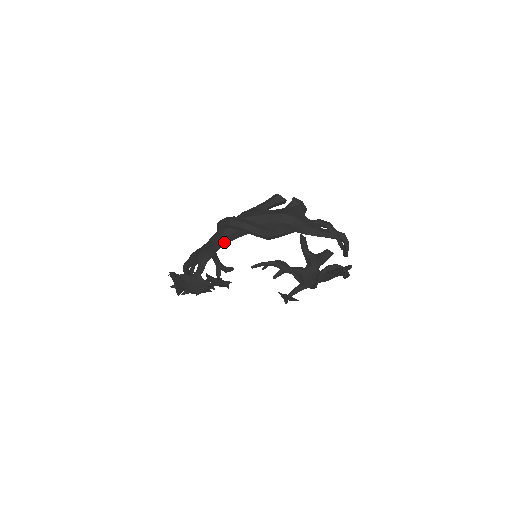
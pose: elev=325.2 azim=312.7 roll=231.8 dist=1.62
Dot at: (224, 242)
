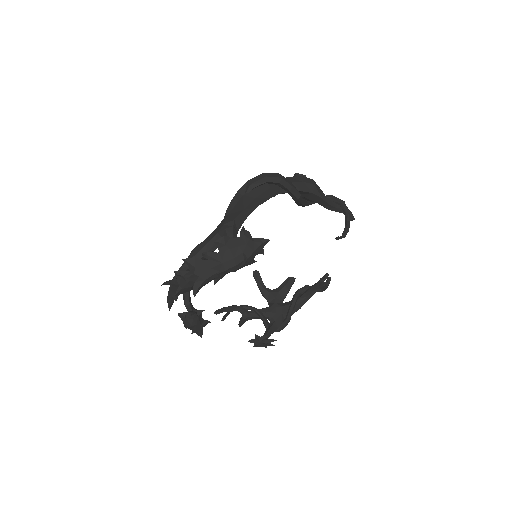
Dot at: (256, 204)
